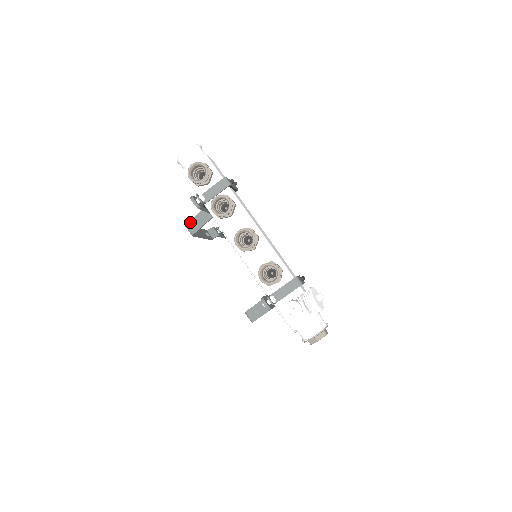
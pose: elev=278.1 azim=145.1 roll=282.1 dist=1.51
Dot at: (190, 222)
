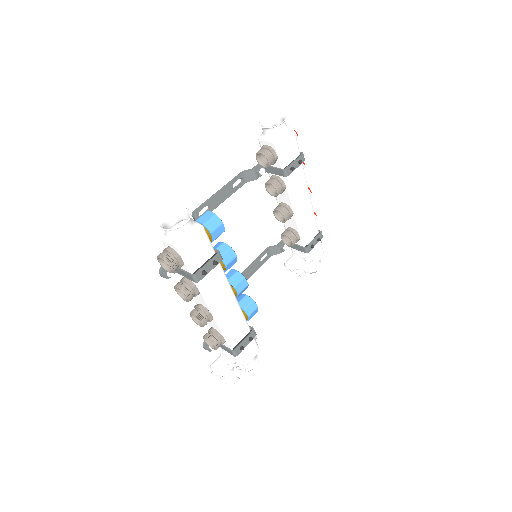
Dot at: (194, 218)
